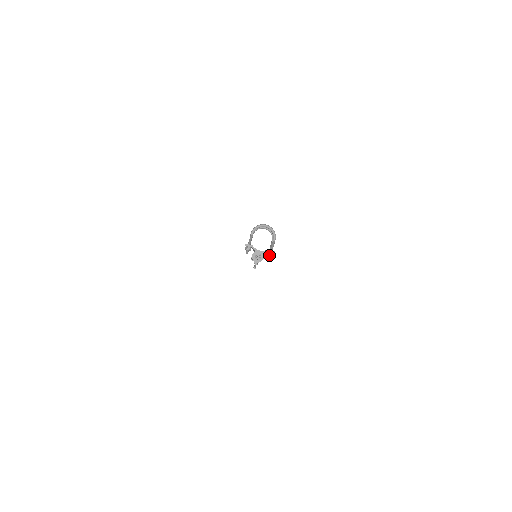
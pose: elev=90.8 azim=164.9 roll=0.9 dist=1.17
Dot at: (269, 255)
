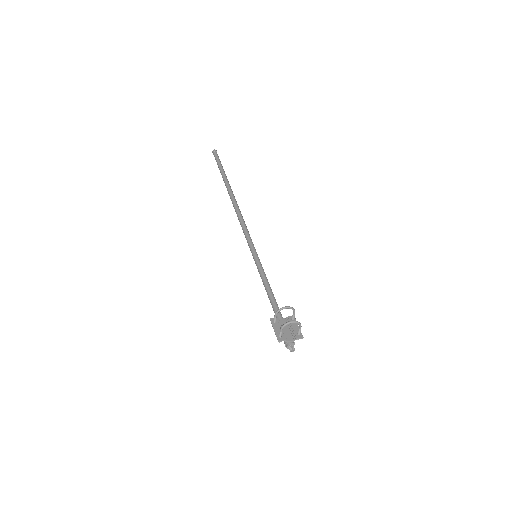
Dot at: (298, 338)
